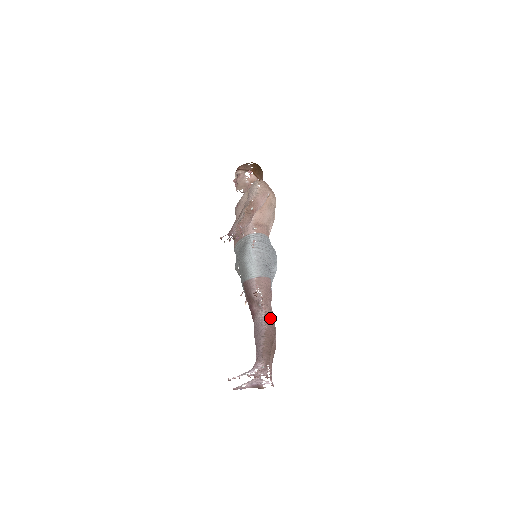
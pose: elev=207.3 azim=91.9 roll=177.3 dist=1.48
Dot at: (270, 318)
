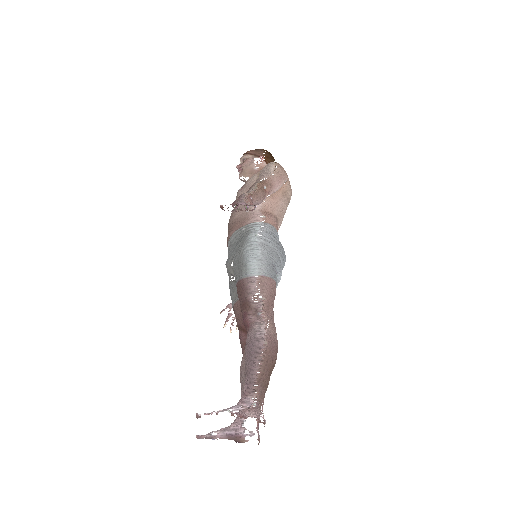
Dot at: (273, 333)
